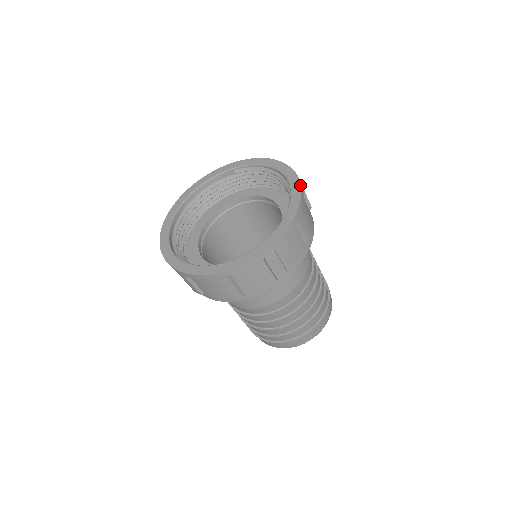
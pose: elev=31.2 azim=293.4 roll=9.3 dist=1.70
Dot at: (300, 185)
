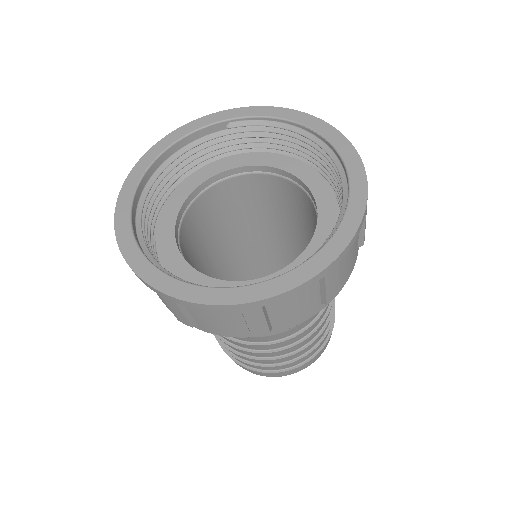
Dot at: (358, 155)
